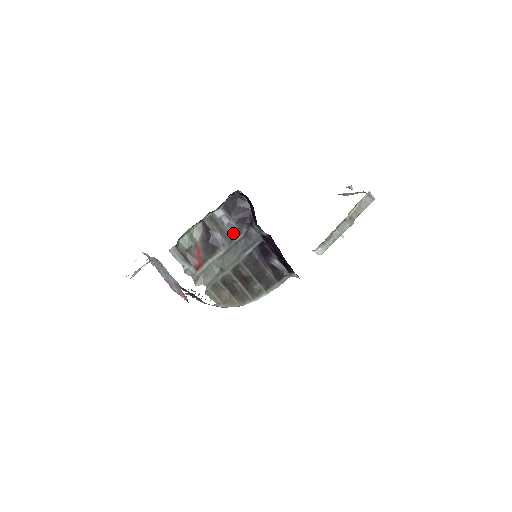
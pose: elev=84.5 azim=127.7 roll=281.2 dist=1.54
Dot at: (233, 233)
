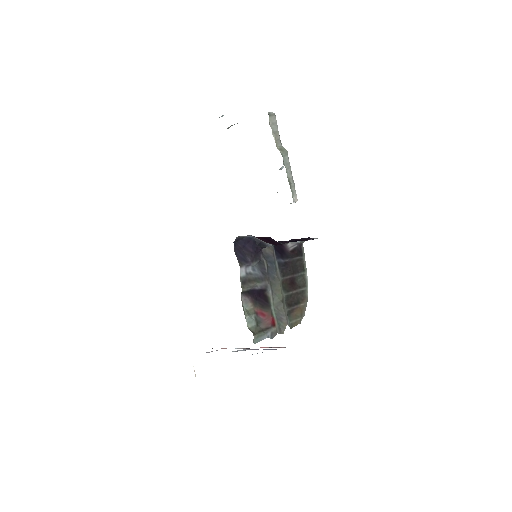
Dot at: (260, 270)
